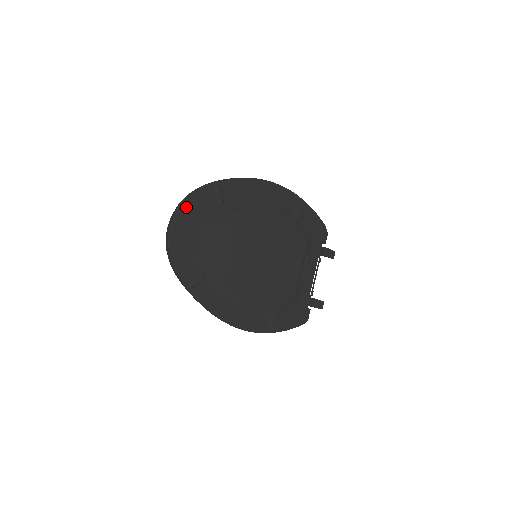
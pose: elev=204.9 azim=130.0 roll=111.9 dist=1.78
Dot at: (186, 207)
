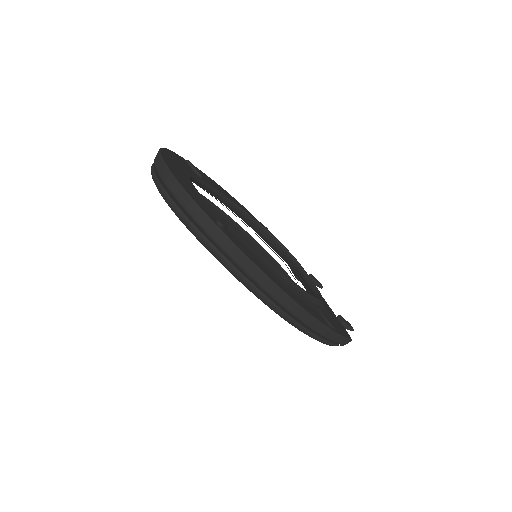
Dot at: (168, 155)
